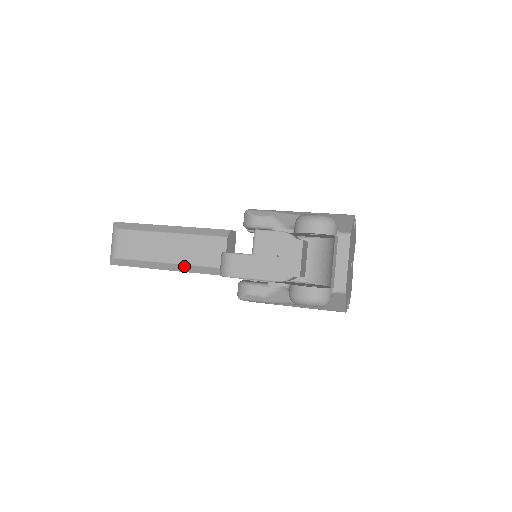
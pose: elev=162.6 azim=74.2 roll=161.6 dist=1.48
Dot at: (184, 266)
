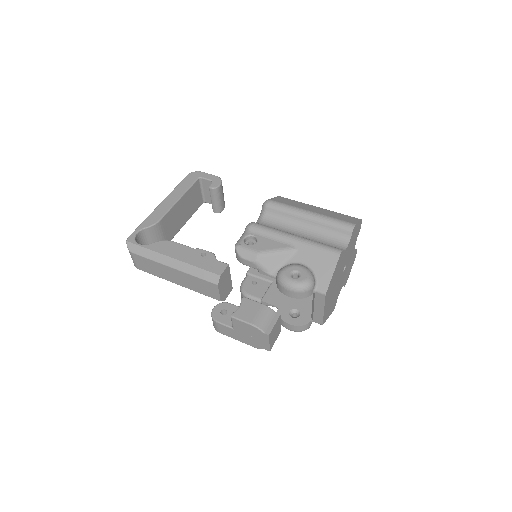
Dot at: (190, 289)
